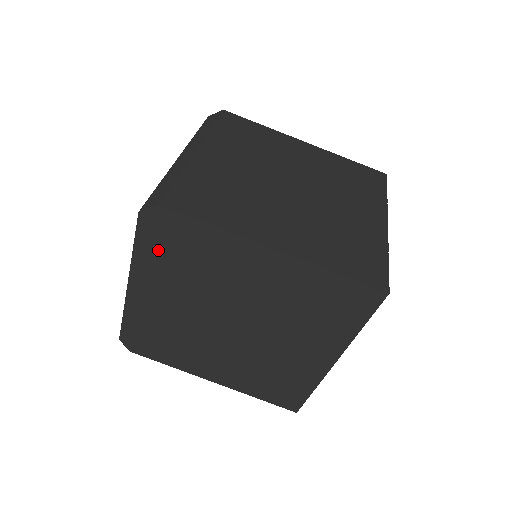
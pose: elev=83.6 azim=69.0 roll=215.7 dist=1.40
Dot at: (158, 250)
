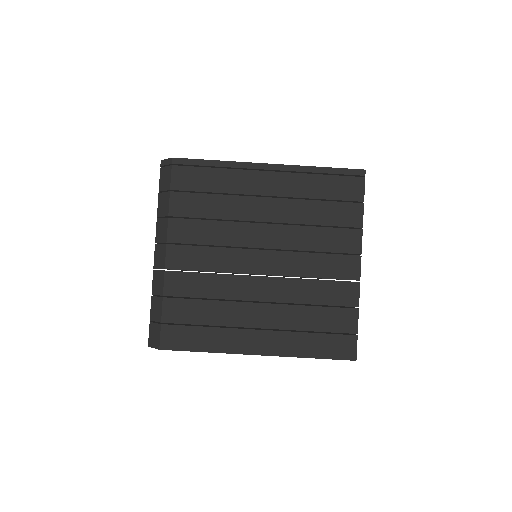
Dot at: occluded
